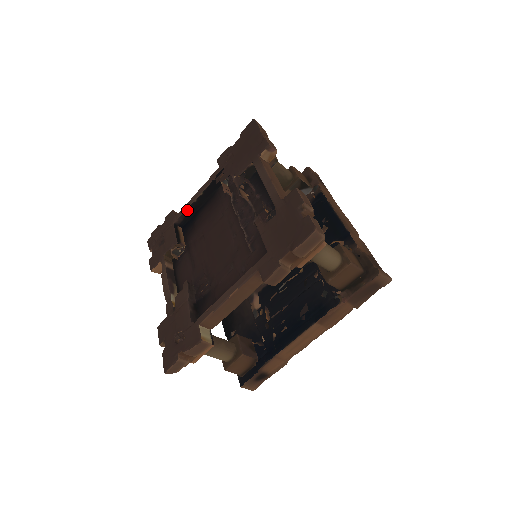
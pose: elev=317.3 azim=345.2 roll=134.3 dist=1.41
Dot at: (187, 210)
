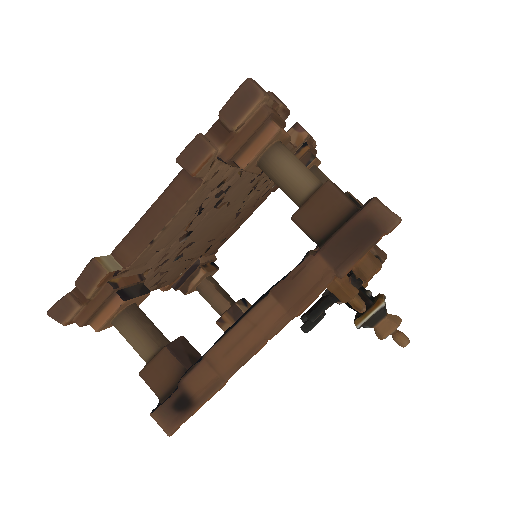
Dot at: occluded
